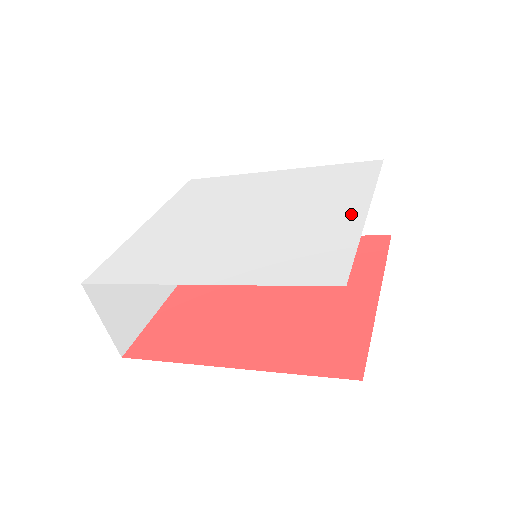
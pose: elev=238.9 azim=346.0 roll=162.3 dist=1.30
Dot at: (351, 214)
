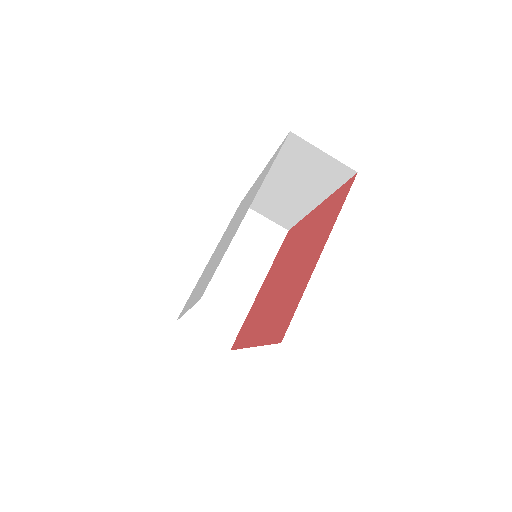
Dot at: occluded
